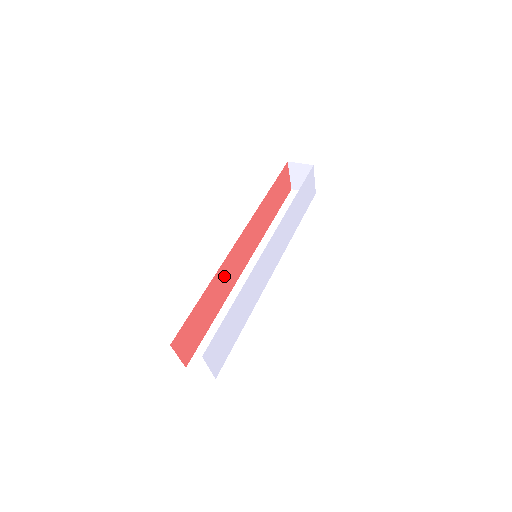
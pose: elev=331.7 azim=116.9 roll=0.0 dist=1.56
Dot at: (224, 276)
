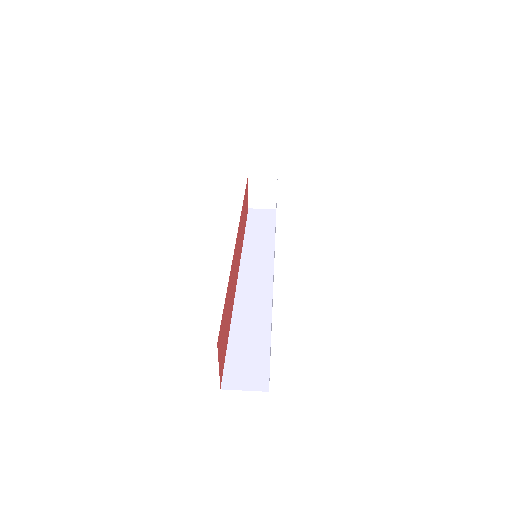
Dot at: (232, 275)
